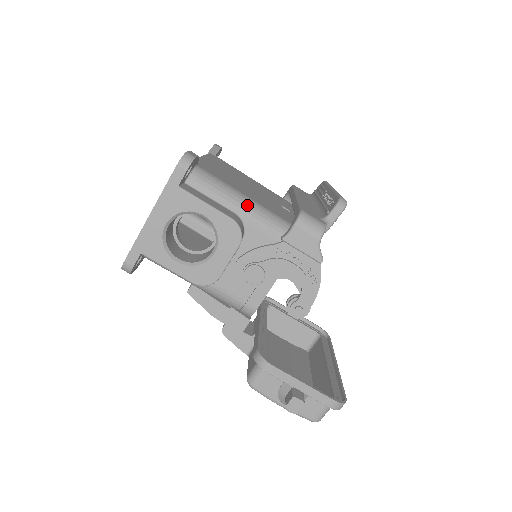
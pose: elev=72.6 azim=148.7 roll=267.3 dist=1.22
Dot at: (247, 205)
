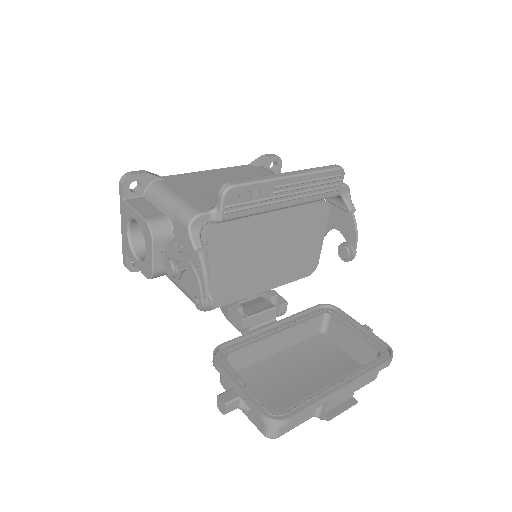
Dot at: (174, 206)
